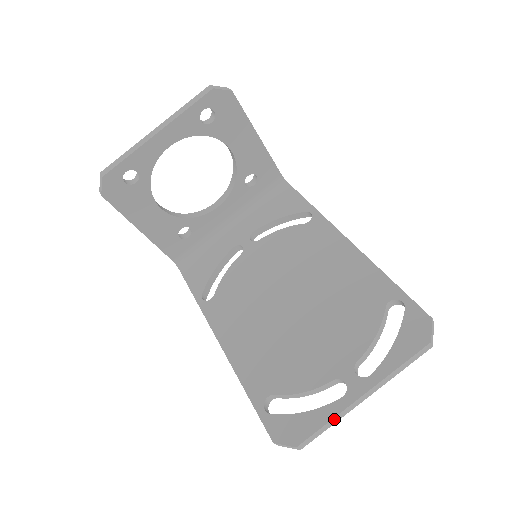
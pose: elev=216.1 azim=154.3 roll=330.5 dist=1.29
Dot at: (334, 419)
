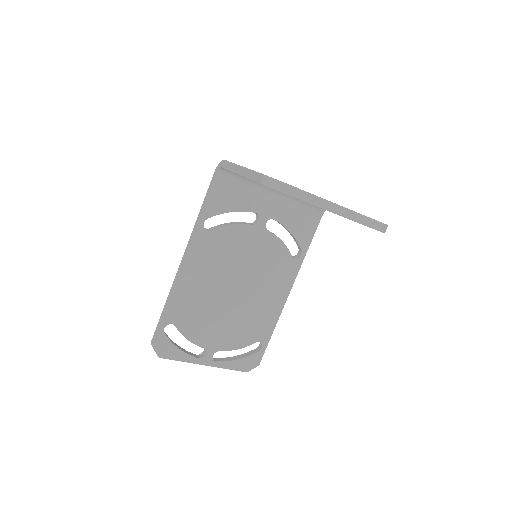
Dot at: (185, 361)
